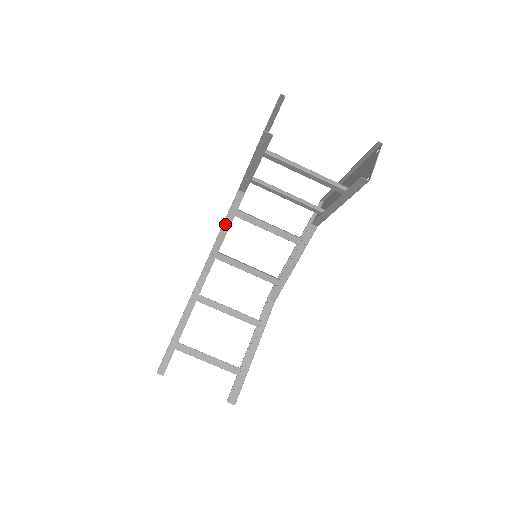
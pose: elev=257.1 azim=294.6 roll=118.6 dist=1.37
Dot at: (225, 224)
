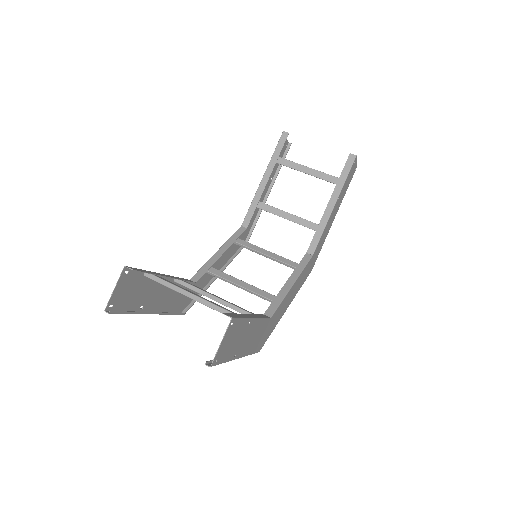
Dot at: (224, 246)
